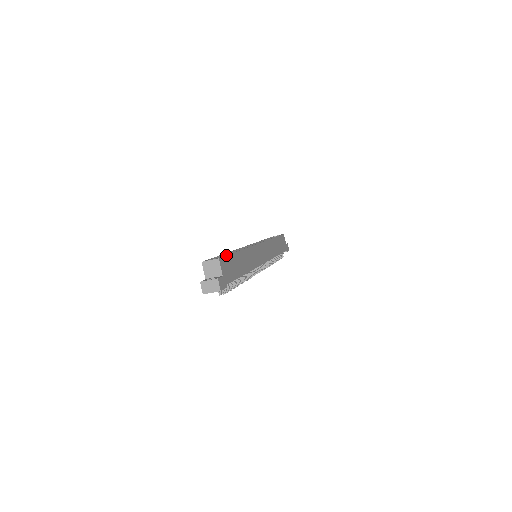
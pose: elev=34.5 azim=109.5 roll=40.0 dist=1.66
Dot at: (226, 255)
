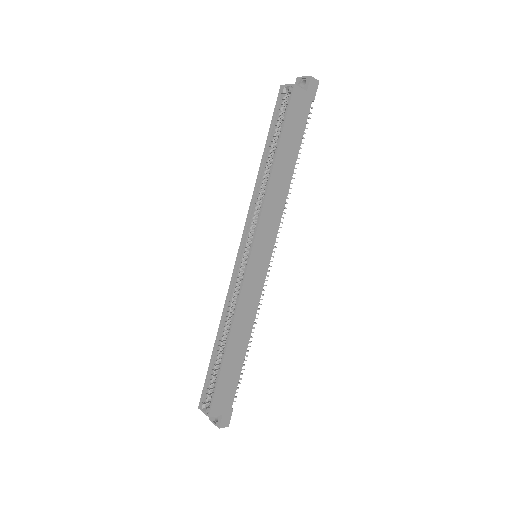
Dot at: (214, 395)
